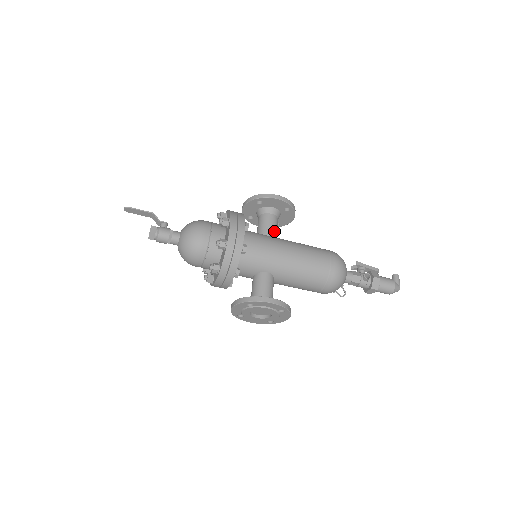
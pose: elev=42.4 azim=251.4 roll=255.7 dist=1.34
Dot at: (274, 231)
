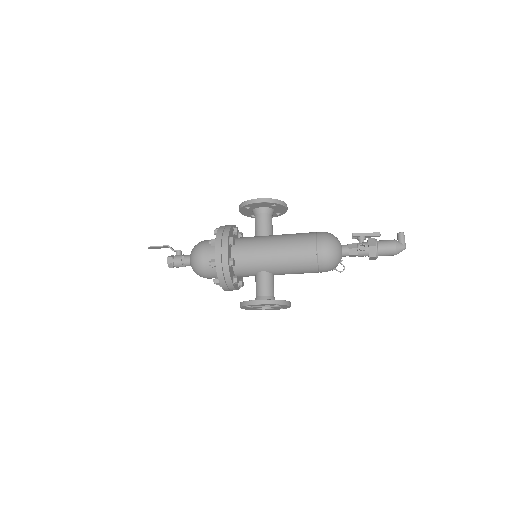
Dot at: (266, 229)
